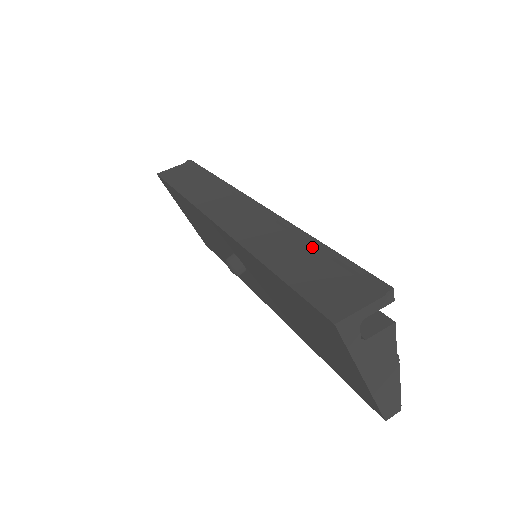
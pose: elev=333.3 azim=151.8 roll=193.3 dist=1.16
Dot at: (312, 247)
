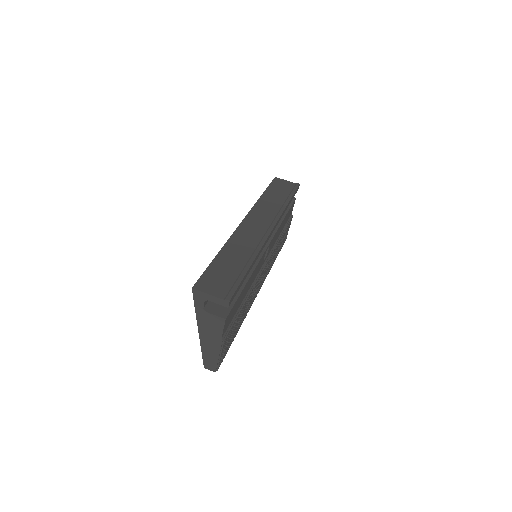
Dot at: (246, 264)
